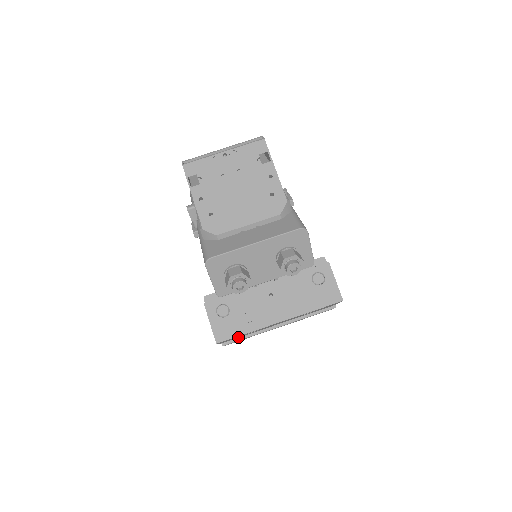
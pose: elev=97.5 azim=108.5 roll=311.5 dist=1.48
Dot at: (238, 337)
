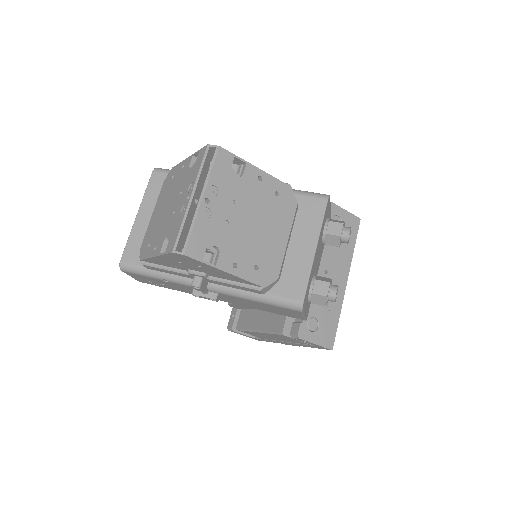
Dot at: occluded
